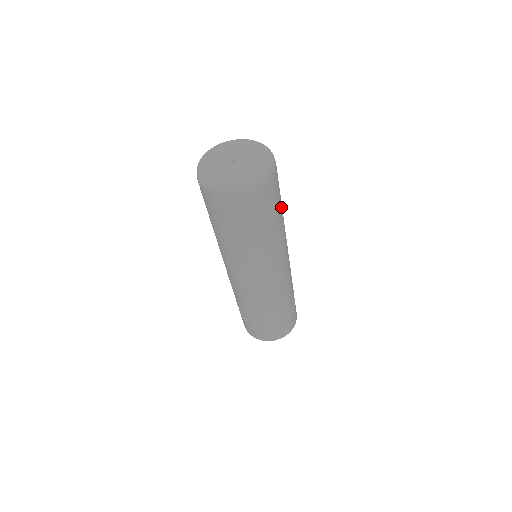
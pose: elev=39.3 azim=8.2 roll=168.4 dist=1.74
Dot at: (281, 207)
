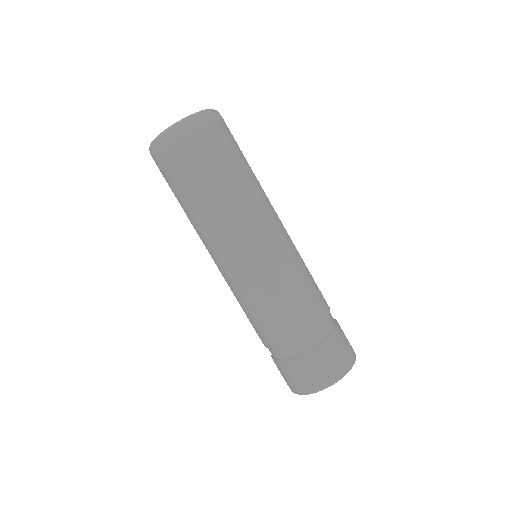
Dot at: occluded
